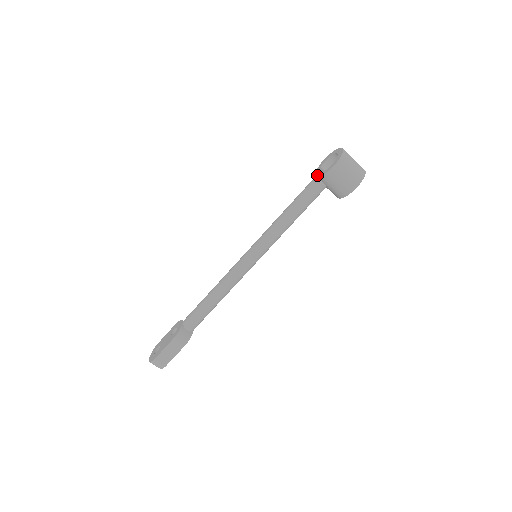
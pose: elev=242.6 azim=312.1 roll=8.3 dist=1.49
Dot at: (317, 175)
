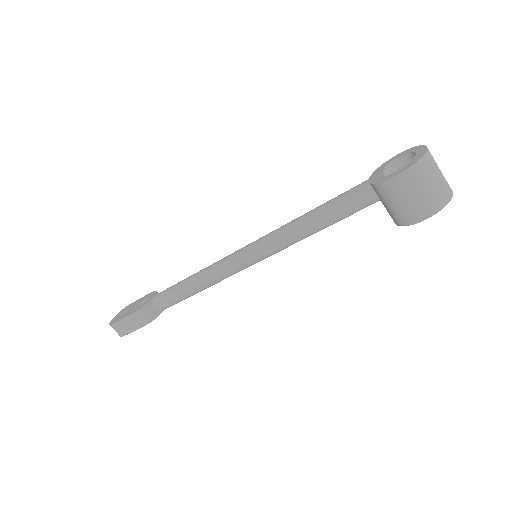
Dot at: (372, 178)
